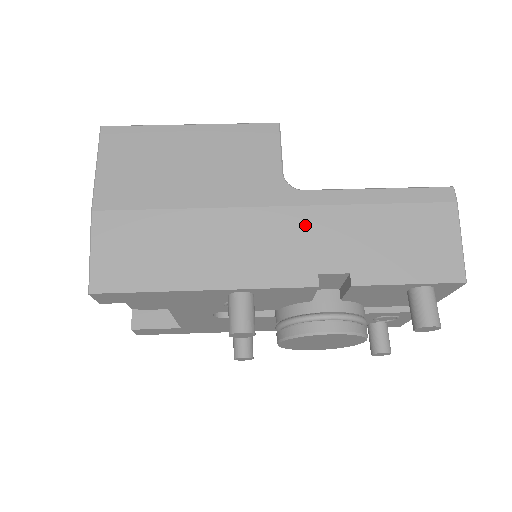
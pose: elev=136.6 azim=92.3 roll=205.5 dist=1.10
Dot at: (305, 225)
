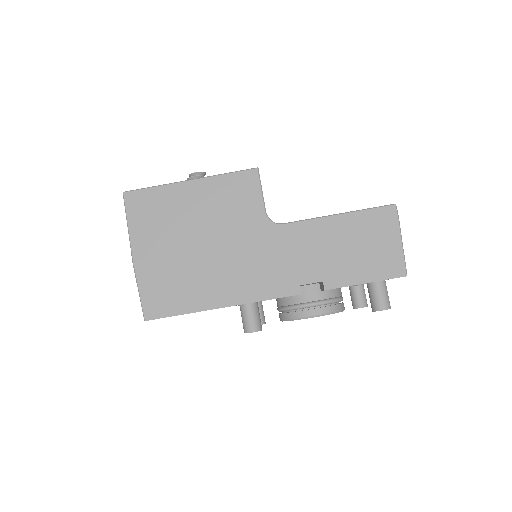
Dot at: (287, 251)
